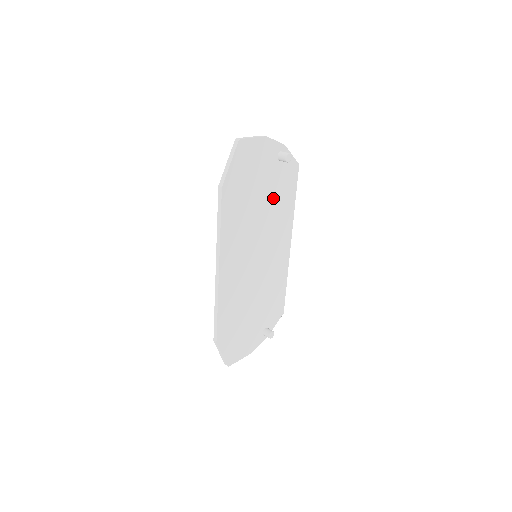
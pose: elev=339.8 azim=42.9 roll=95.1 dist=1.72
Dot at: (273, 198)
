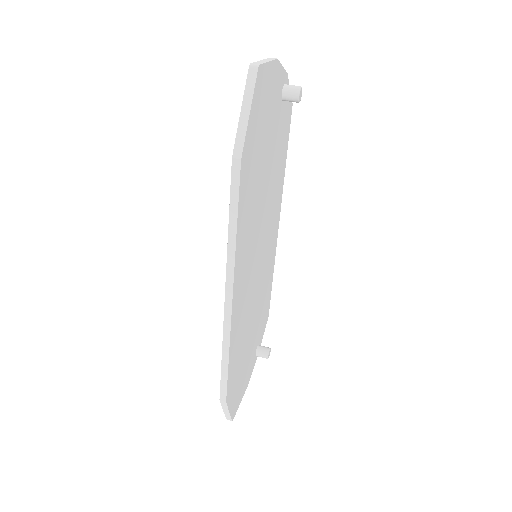
Dot at: (274, 163)
